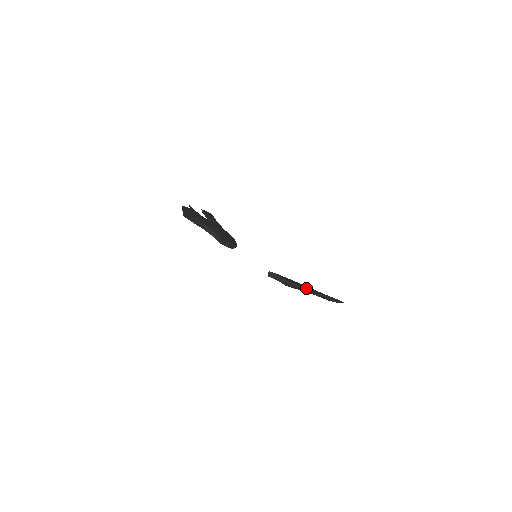
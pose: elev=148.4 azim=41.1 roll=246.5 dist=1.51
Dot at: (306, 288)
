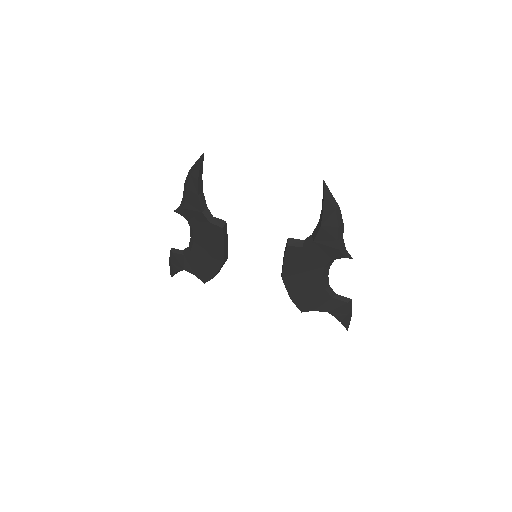
Dot at: (343, 223)
